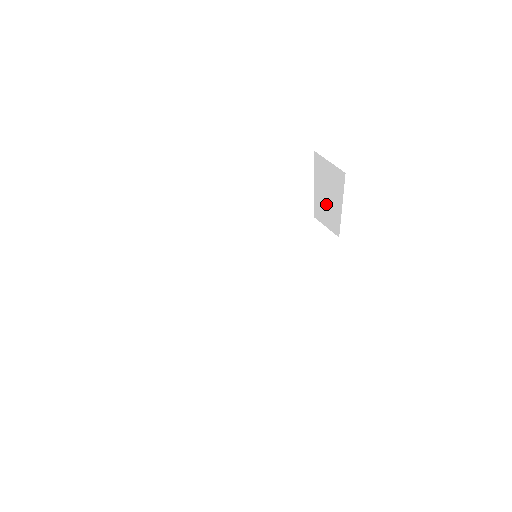
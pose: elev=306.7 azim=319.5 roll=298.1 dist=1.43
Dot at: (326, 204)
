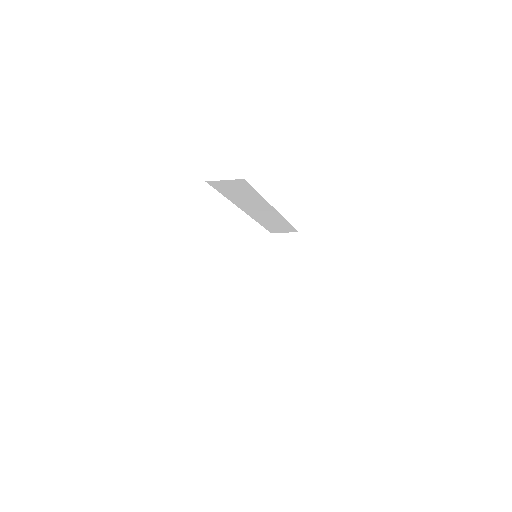
Dot at: (280, 280)
